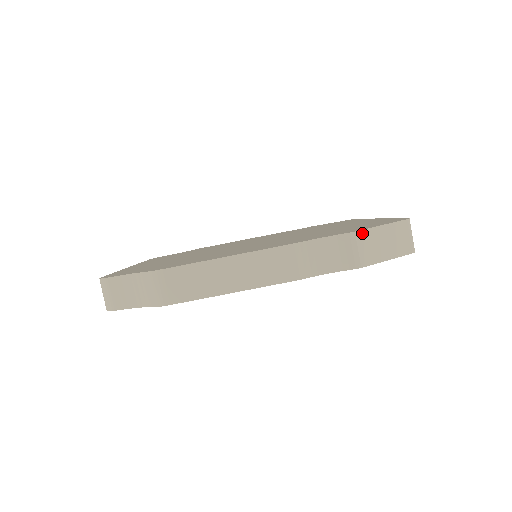
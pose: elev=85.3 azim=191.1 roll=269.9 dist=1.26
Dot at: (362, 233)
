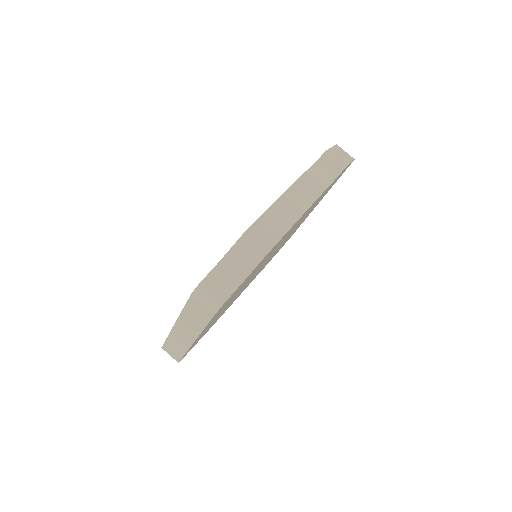
Dot at: (329, 151)
